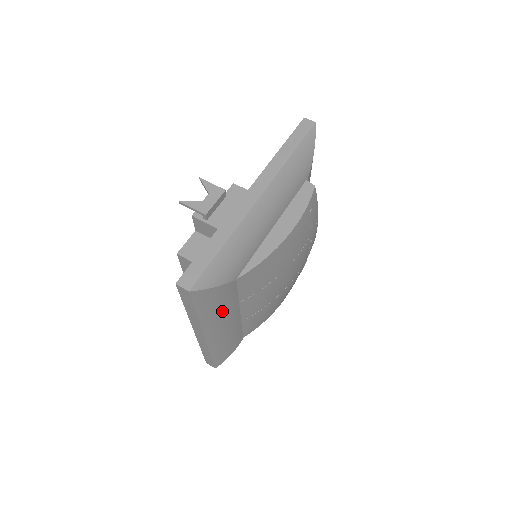
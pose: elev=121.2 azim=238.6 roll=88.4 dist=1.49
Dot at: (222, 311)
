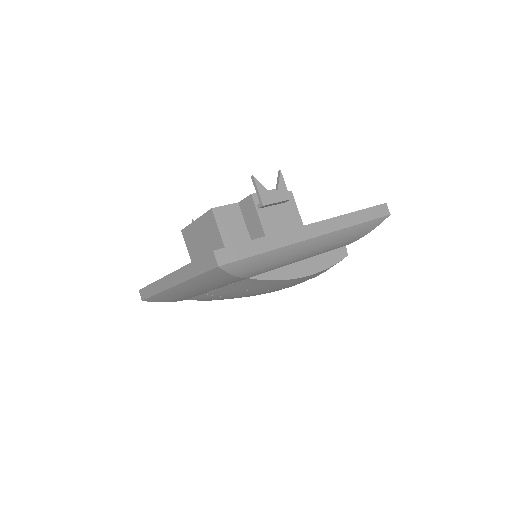
Dot at: (210, 285)
